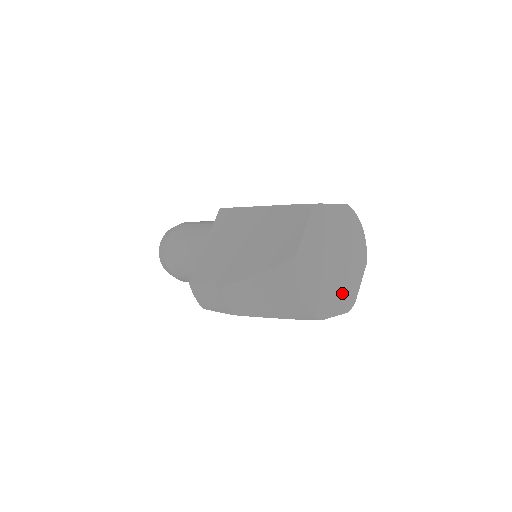
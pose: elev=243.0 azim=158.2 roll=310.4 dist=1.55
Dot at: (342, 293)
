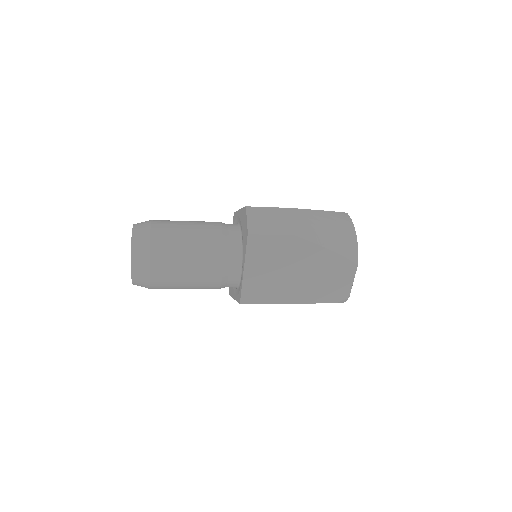
Dot at: occluded
